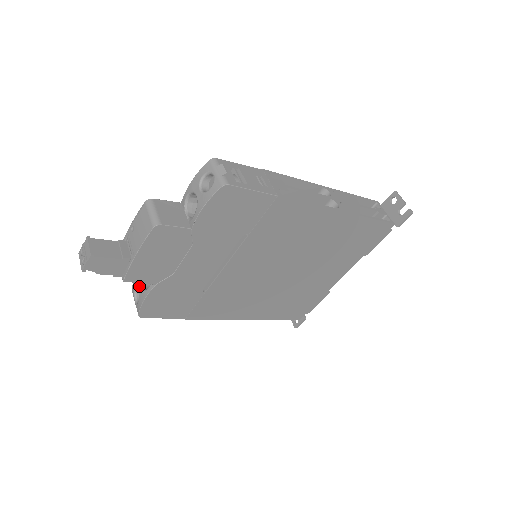
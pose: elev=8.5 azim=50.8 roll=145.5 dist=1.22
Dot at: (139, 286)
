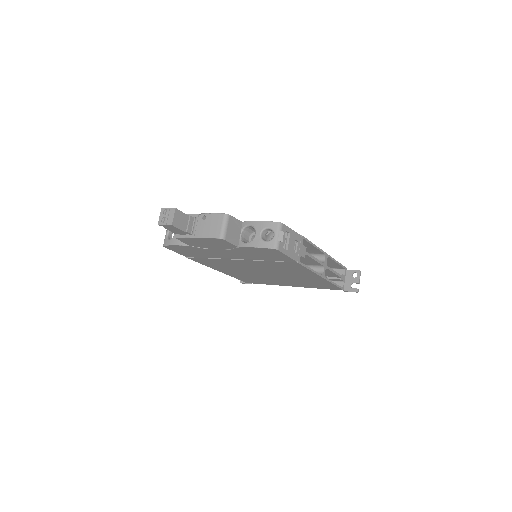
Dot at: occluded
